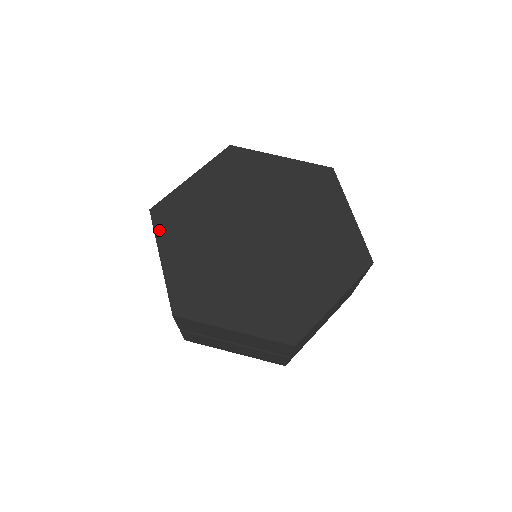
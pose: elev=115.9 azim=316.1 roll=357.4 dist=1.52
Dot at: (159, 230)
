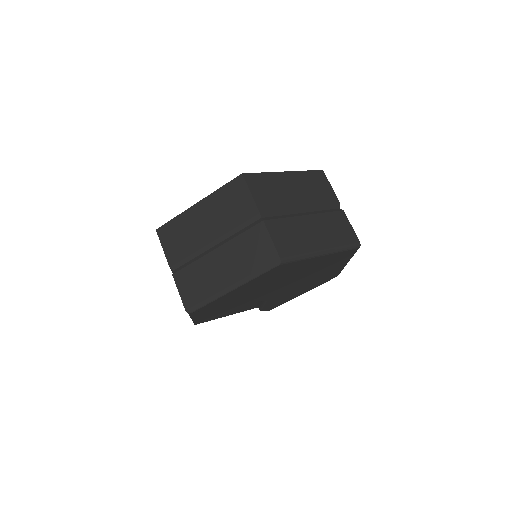
Dot at: occluded
